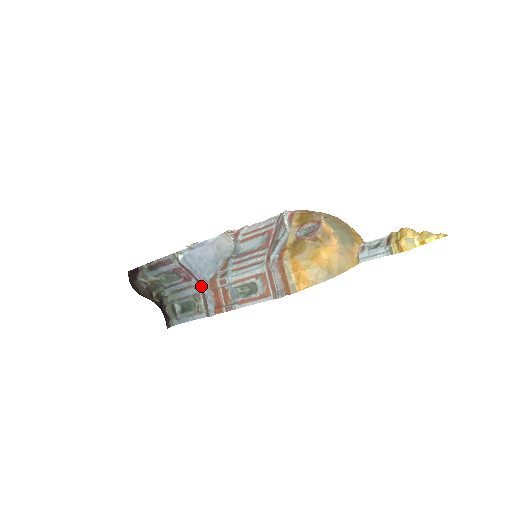
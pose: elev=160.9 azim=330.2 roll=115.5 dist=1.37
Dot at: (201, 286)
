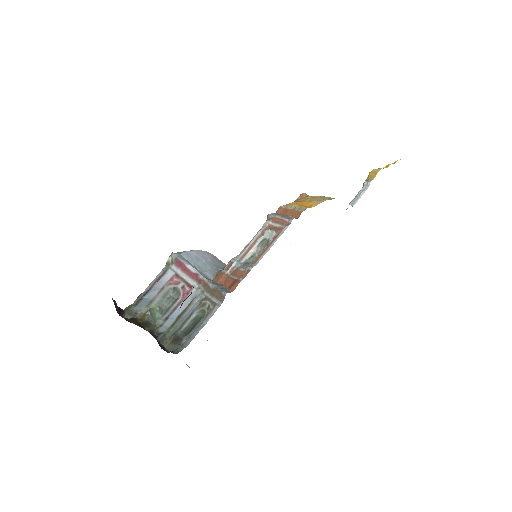
Dot at: (205, 286)
